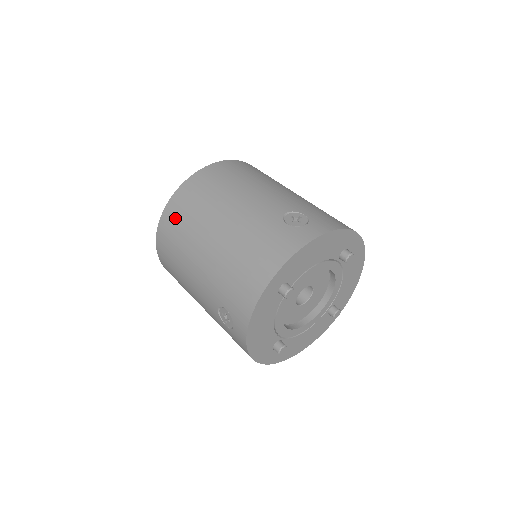
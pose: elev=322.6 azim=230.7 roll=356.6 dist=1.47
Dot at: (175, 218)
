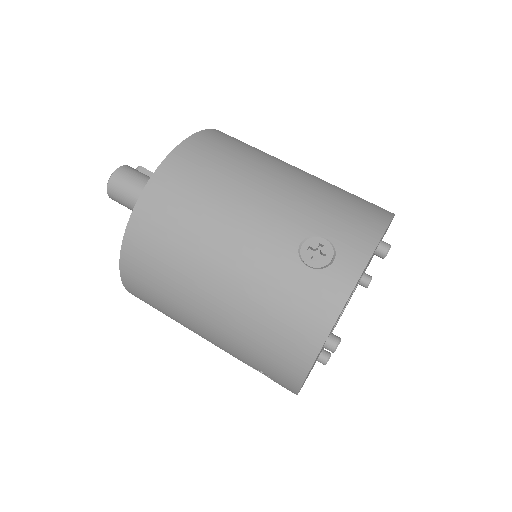
Dot at: (221, 143)
